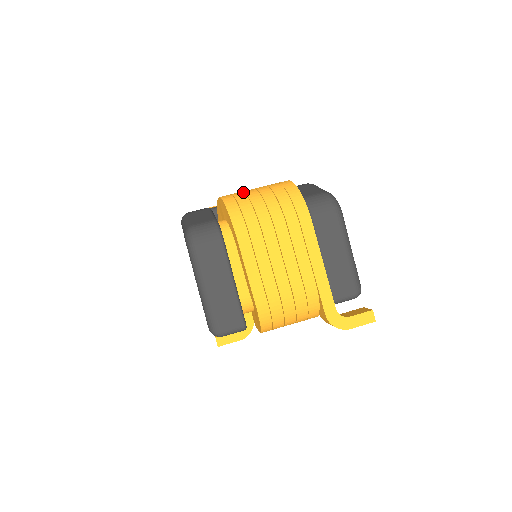
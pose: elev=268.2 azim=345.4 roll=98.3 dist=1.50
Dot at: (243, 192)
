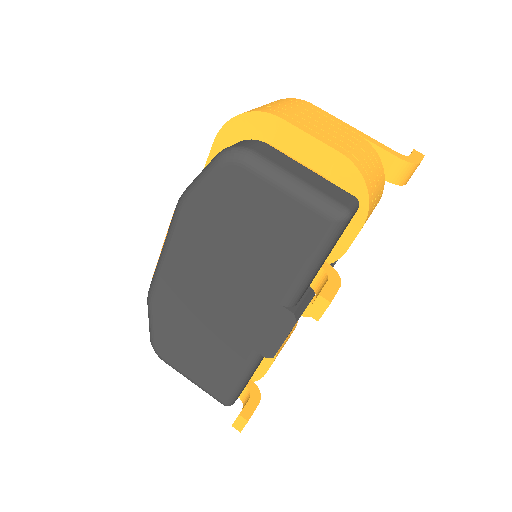
Dot at: occluded
